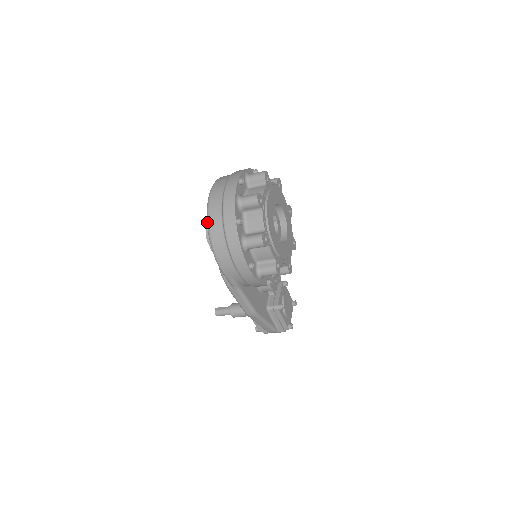
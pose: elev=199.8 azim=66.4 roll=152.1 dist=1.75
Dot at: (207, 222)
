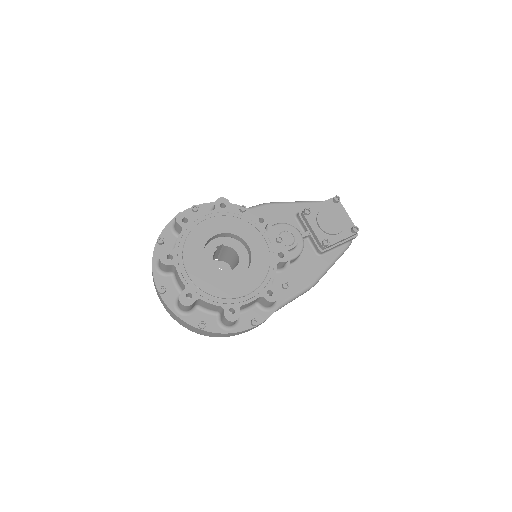
Dot at: occluded
